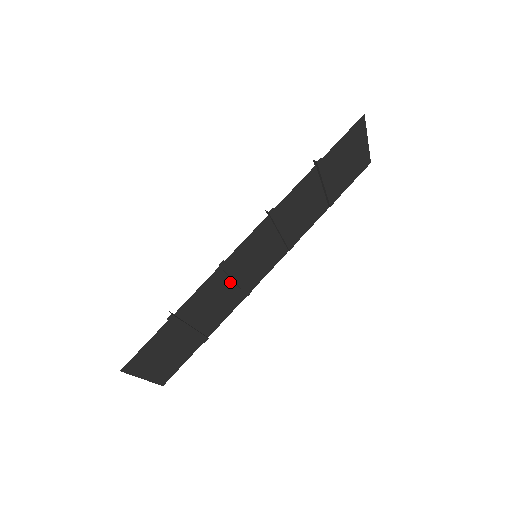
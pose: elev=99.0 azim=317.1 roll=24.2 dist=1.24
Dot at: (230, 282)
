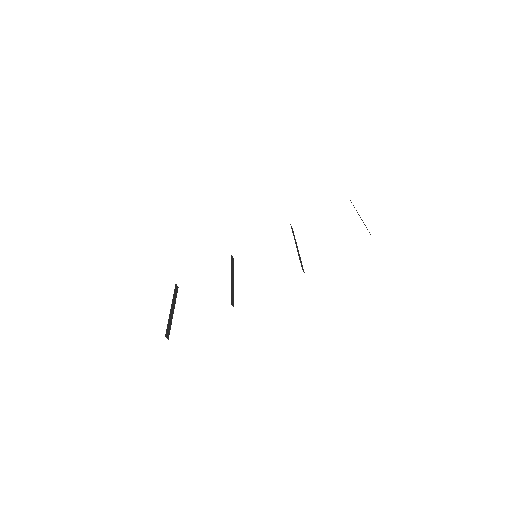
Dot at: occluded
